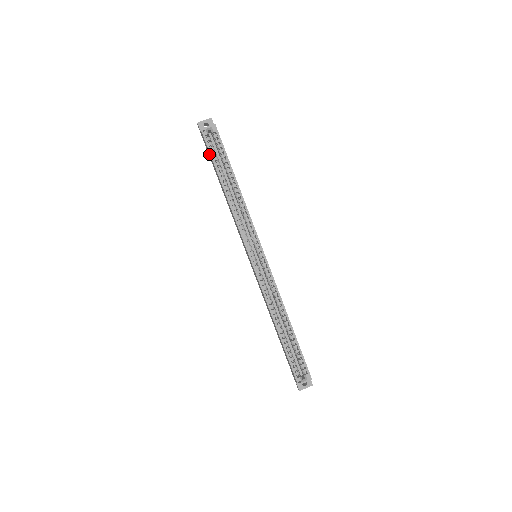
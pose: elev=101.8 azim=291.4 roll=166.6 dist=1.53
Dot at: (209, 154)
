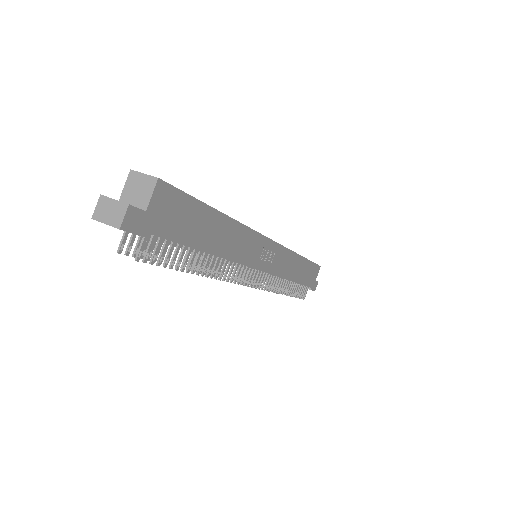
Dot at: occluded
